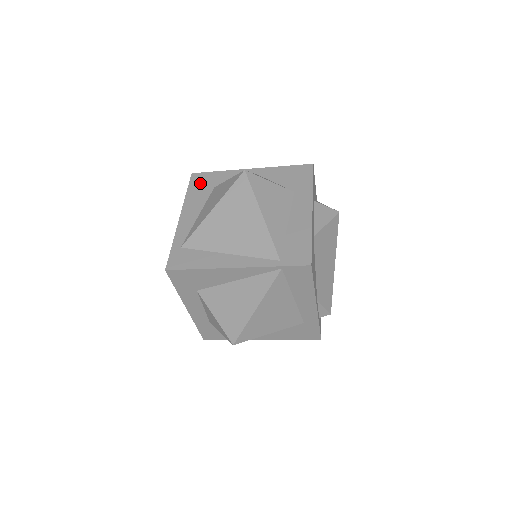
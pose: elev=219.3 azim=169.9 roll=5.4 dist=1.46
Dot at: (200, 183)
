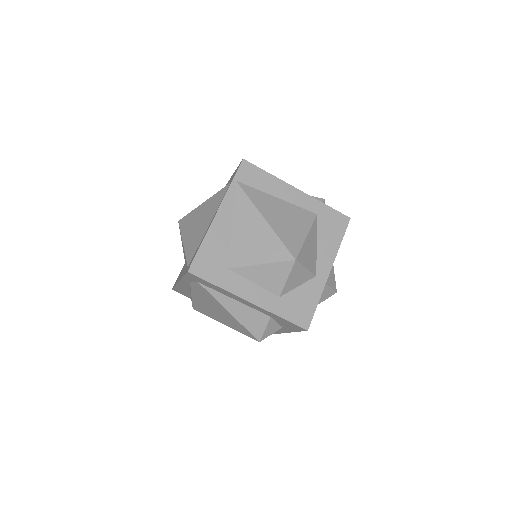
Dot at: occluded
